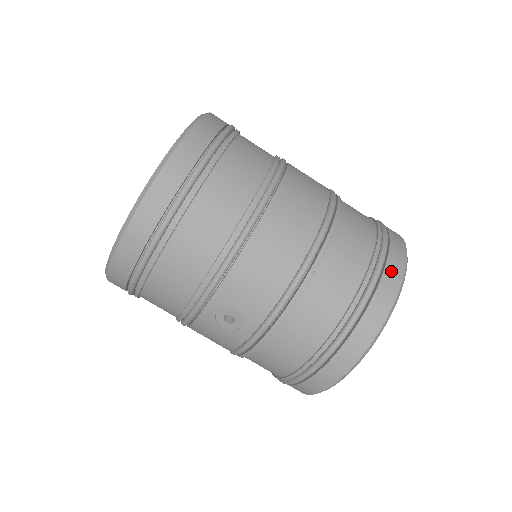
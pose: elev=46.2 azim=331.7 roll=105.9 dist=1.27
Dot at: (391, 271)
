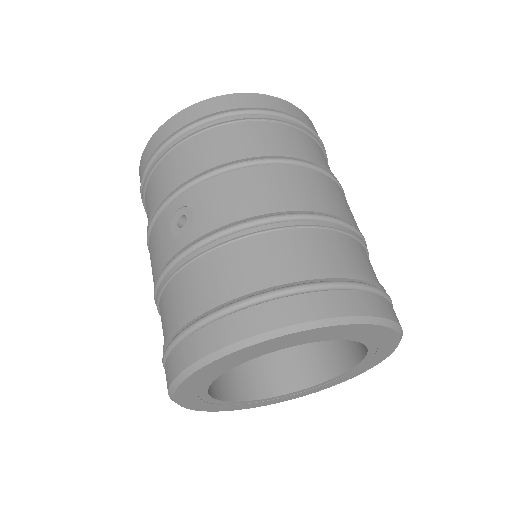
Dot at: (359, 299)
